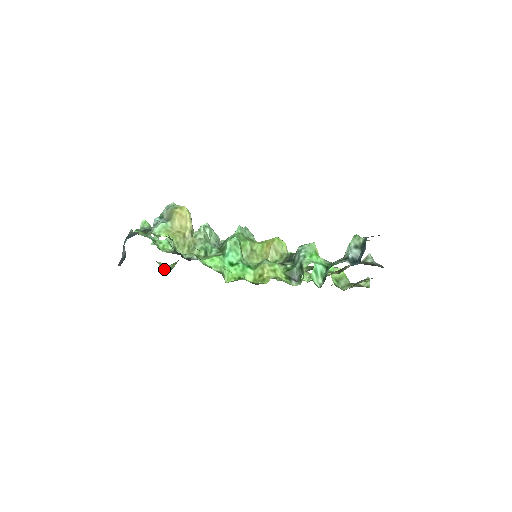
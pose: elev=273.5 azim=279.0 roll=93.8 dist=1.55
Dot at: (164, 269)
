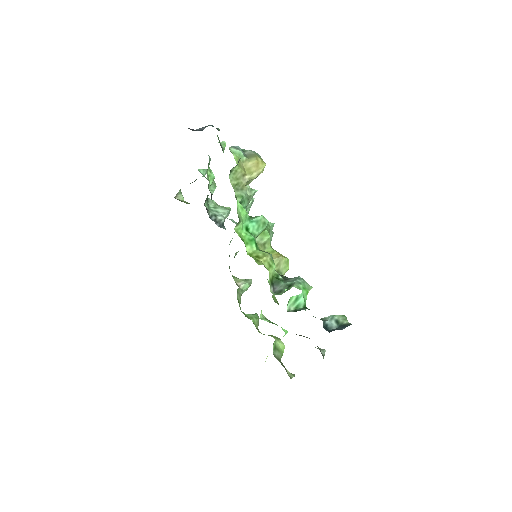
Dot at: (179, 197)
